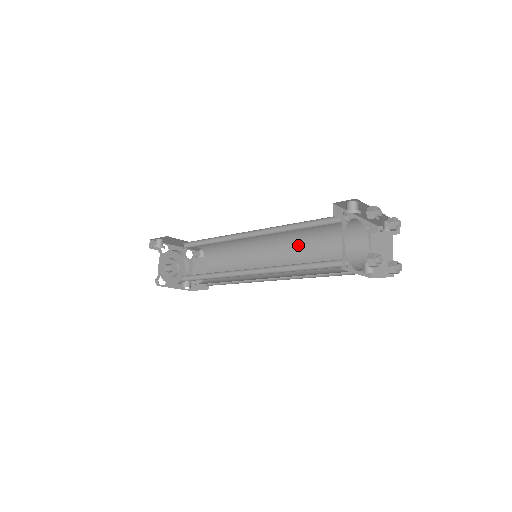
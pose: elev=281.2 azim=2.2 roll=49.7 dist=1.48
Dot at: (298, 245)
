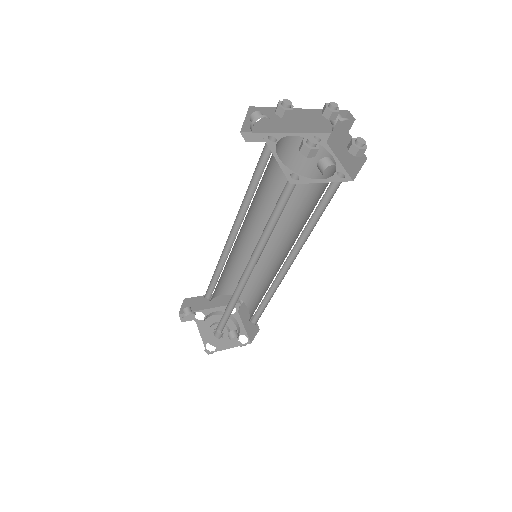
Dot at: (285, 216)
